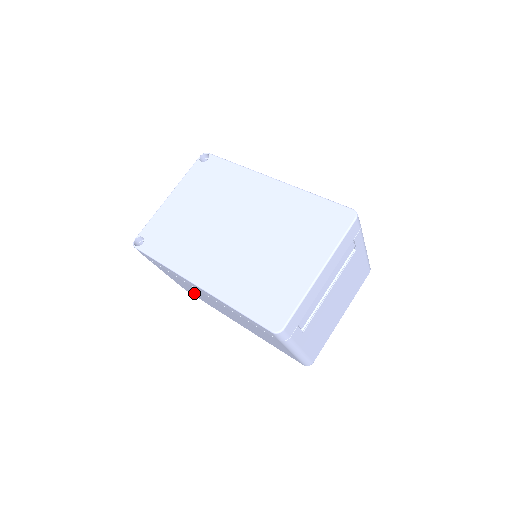
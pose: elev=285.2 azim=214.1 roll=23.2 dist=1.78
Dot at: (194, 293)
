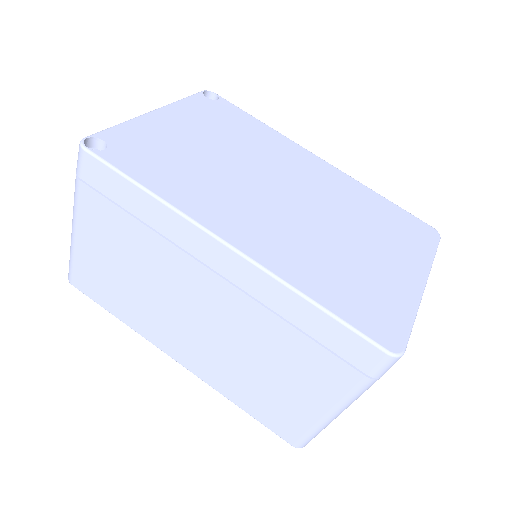
Dot at: (118, 287)
